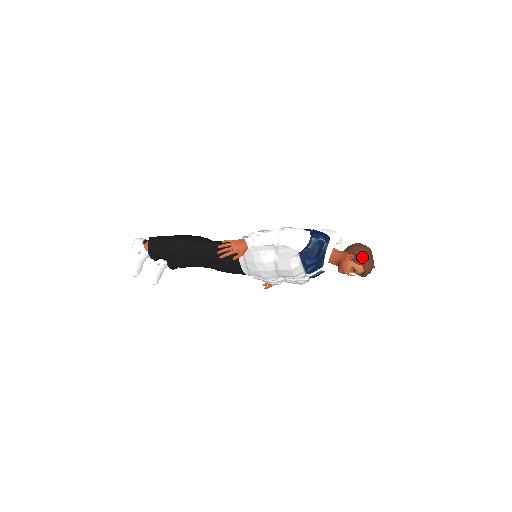
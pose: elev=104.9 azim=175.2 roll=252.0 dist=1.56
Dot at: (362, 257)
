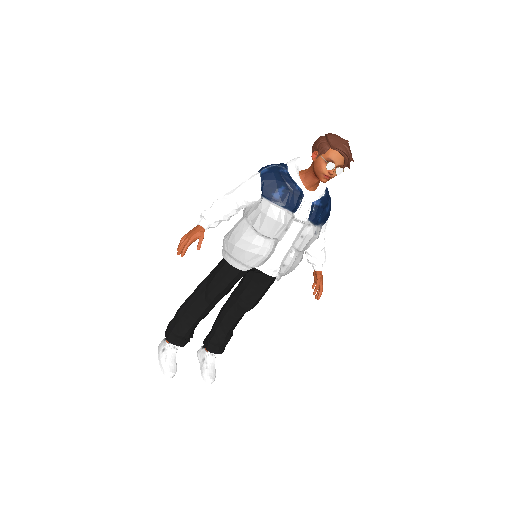
Dot at: (323, 142)
